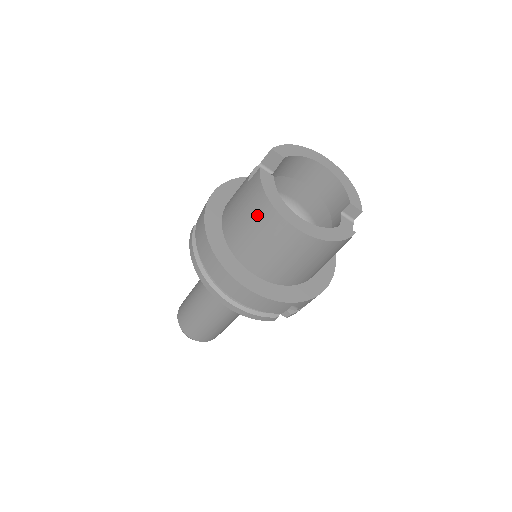
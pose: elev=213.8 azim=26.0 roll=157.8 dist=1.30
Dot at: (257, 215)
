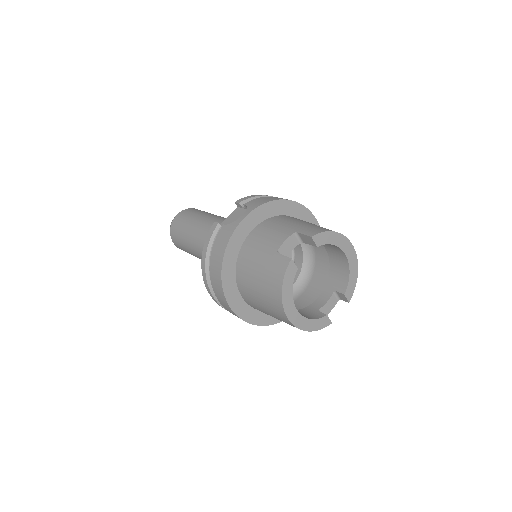
Dot at: (268, 288)
